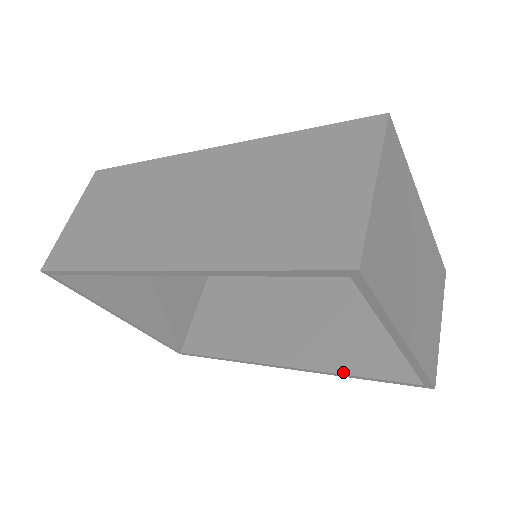
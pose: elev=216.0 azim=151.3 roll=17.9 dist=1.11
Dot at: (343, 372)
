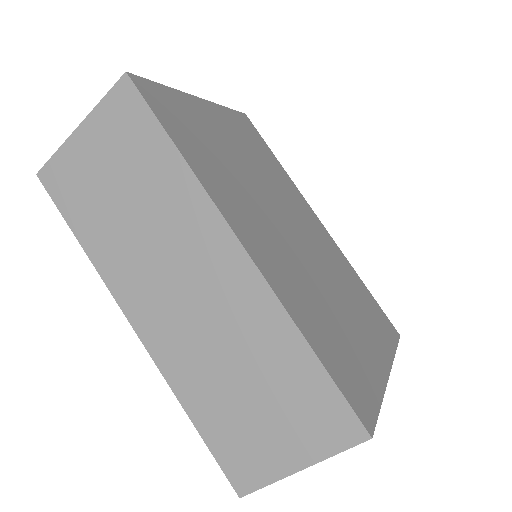
Dot at: occluded
